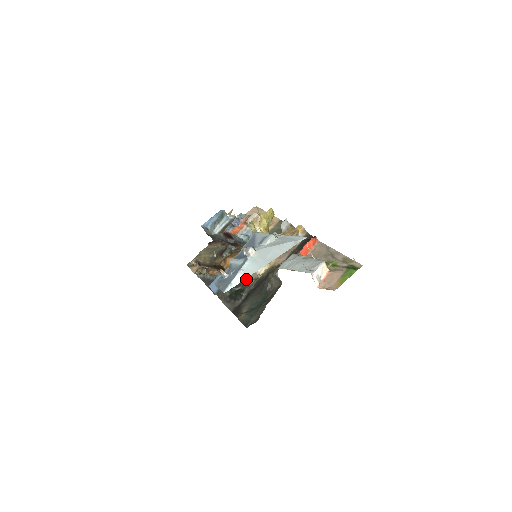
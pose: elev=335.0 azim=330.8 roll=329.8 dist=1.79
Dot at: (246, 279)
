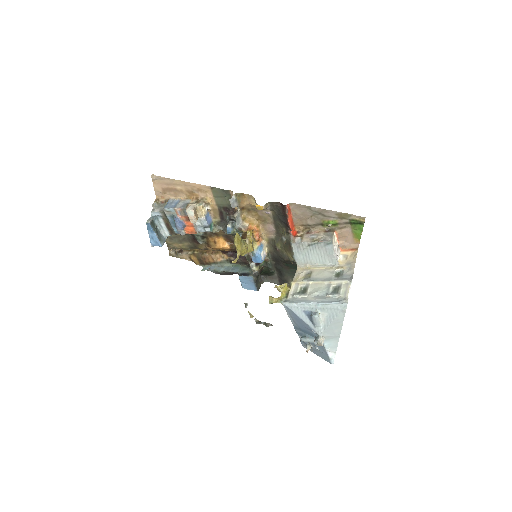
Dot at: occluded
